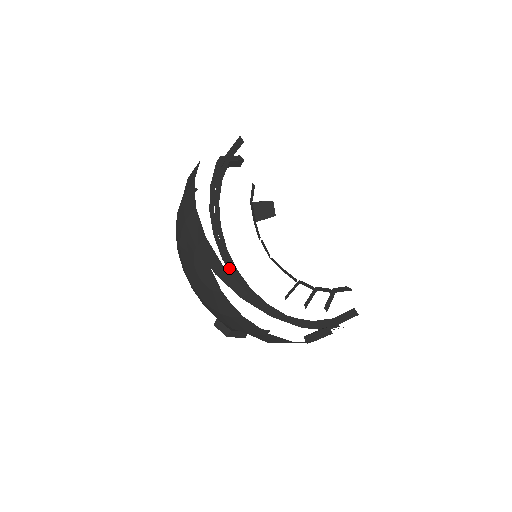
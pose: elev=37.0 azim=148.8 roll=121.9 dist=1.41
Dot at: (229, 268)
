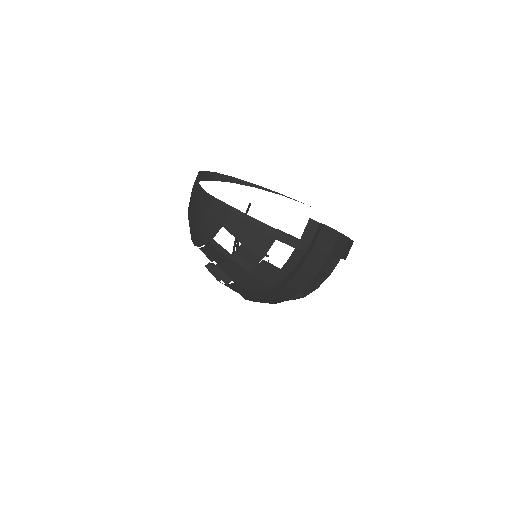
Dot at: occluded
